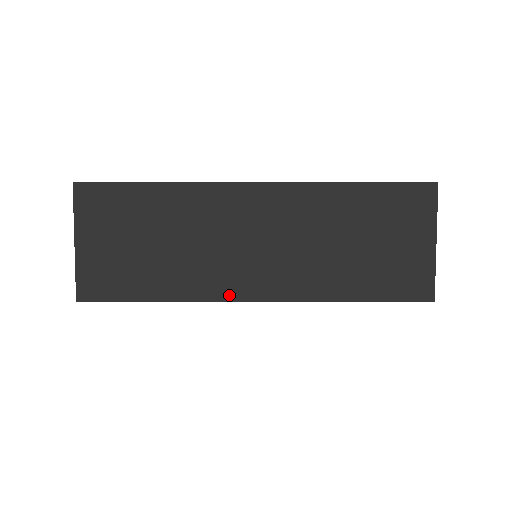
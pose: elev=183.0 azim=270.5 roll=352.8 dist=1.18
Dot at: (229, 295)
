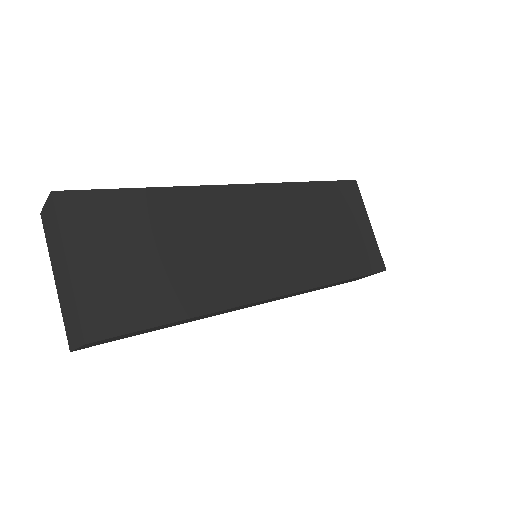
Dot at: (250, 296)
